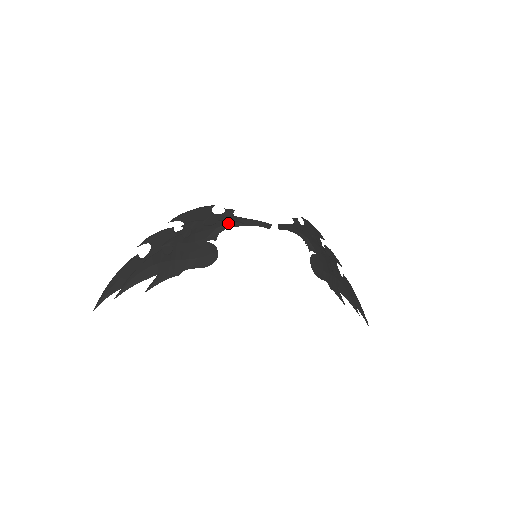
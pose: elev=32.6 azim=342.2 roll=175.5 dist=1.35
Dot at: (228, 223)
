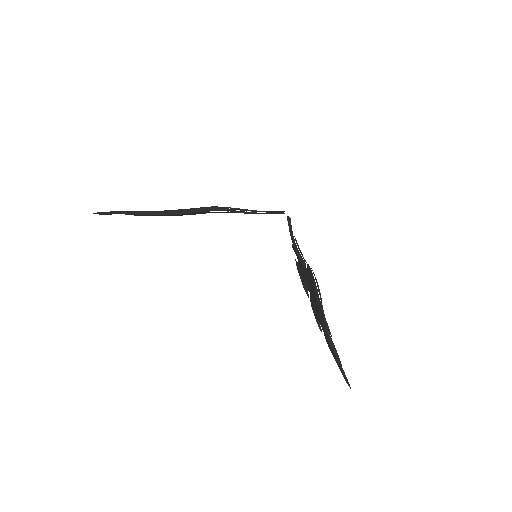
Dot at: (245, 209)
